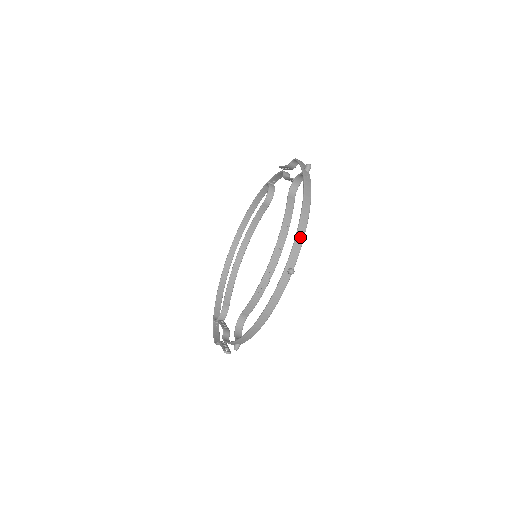
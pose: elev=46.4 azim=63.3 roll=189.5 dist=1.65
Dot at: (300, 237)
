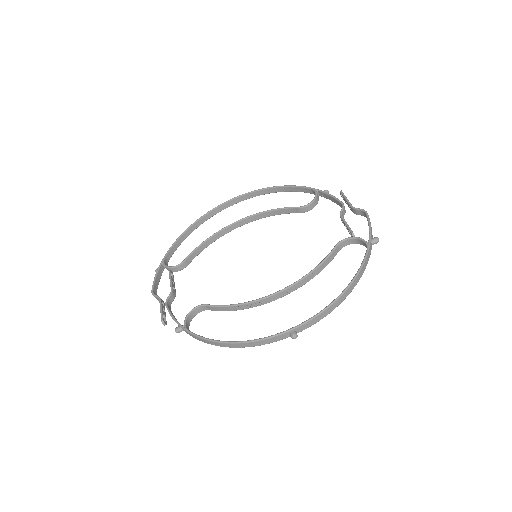
Dot at: (326, 313)
